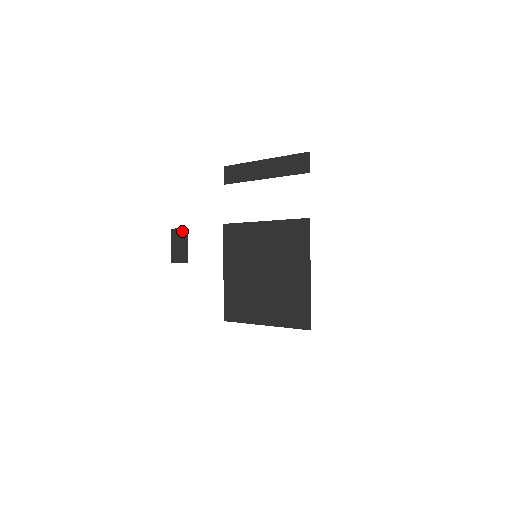
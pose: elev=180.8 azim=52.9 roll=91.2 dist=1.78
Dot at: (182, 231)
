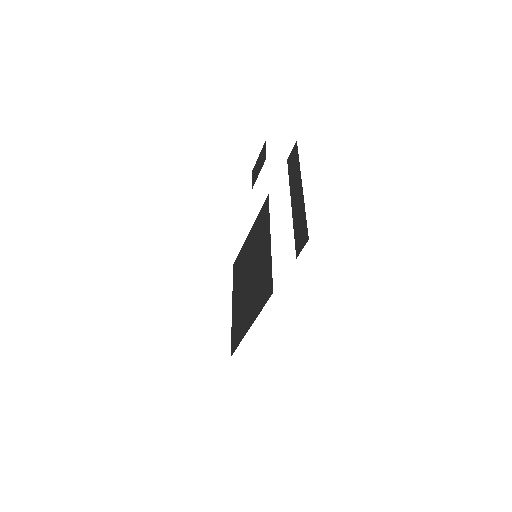
Dot at: (265, 155)
